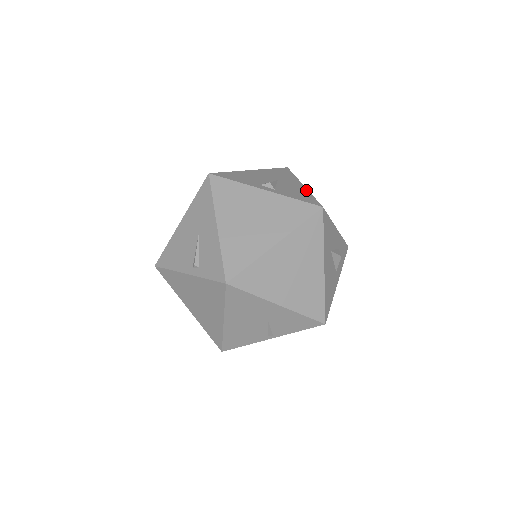
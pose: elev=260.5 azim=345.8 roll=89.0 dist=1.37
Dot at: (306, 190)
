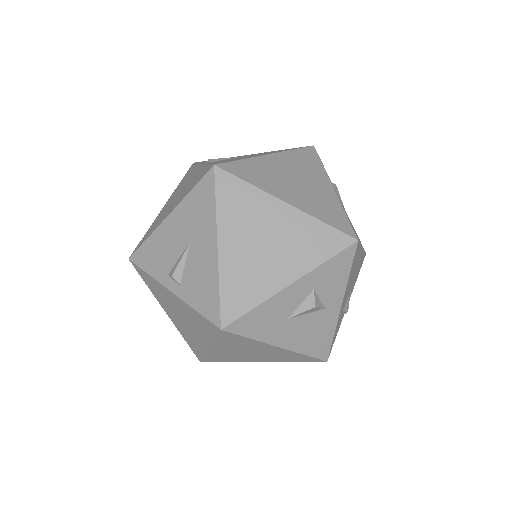
Dot at: (215, 269)
